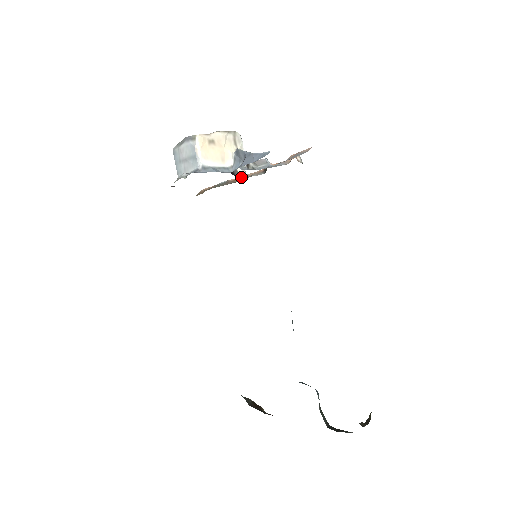
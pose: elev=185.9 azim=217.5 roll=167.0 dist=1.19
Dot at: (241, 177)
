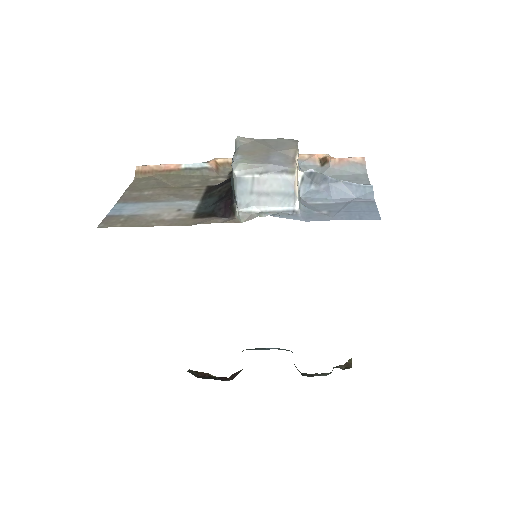
Dot at: (223, 161)
